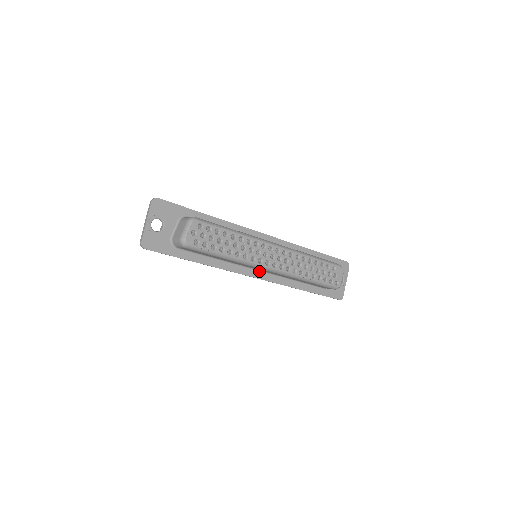
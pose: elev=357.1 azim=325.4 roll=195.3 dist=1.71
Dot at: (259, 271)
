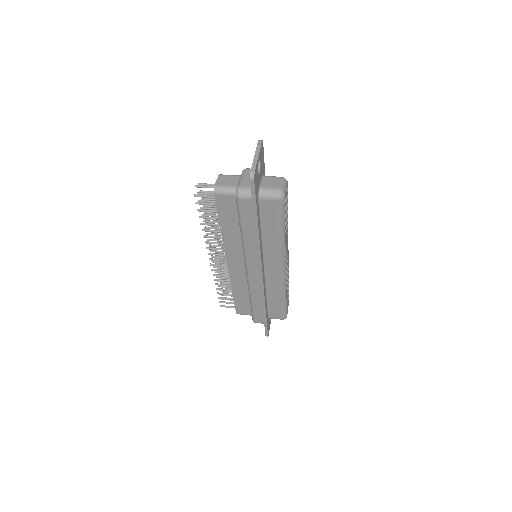
Dot at: (264, 269)
